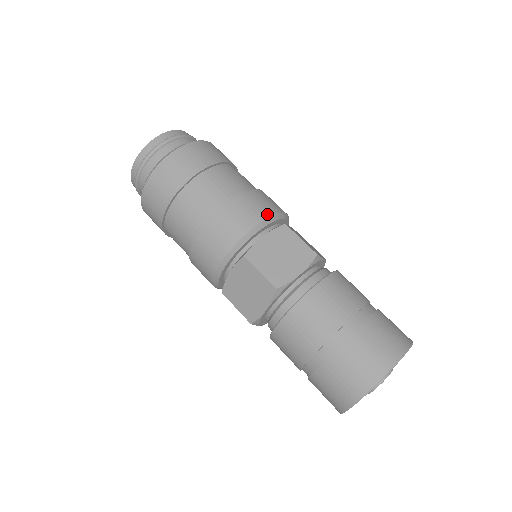
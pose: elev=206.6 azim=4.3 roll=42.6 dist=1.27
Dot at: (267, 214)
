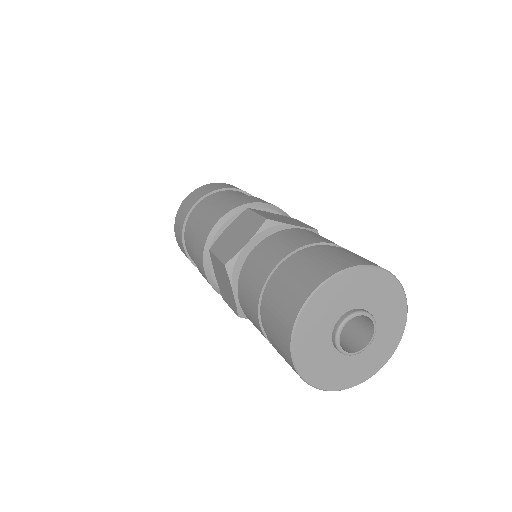
Dot at: (232, 207)
